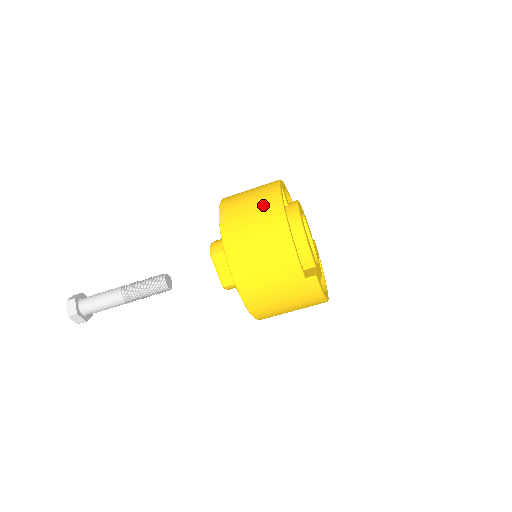
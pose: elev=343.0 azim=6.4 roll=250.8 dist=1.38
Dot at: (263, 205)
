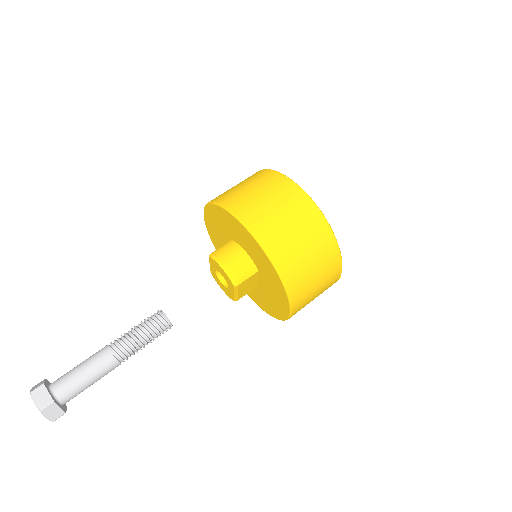
Dot at: (317, 240)
